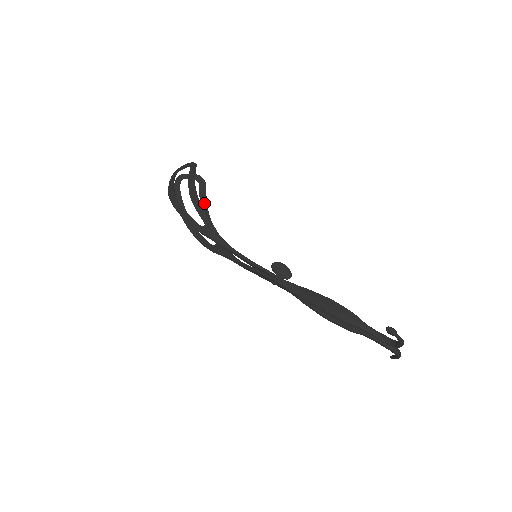
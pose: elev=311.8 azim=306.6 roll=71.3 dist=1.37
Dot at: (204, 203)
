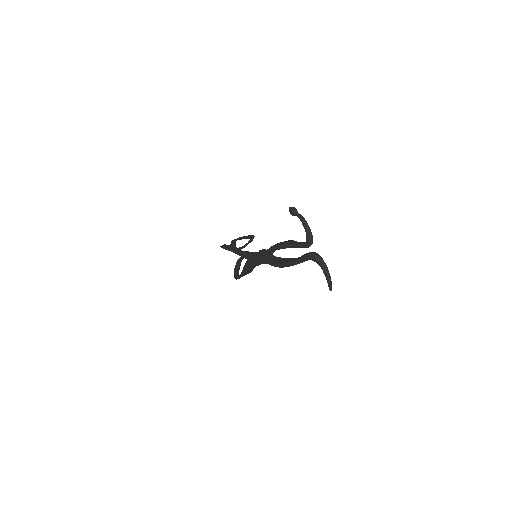
Dot at: occluded
